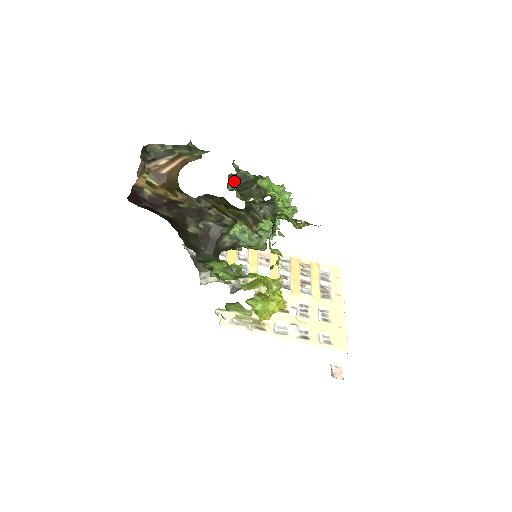
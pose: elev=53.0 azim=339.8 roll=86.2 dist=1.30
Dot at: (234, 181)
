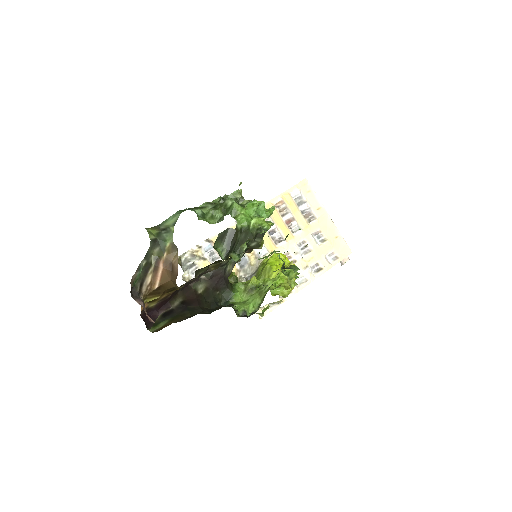
Dot at: (219, 244)
